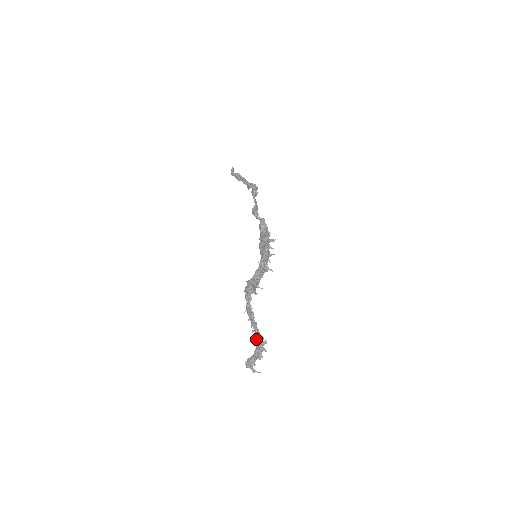
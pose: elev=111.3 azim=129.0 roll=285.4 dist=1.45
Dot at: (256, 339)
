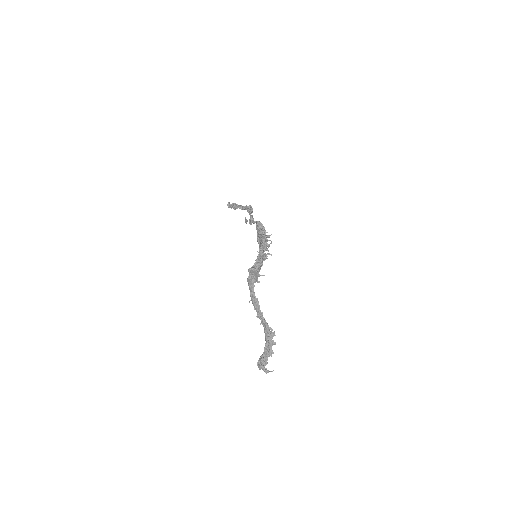
Dot at: (264, 332)
